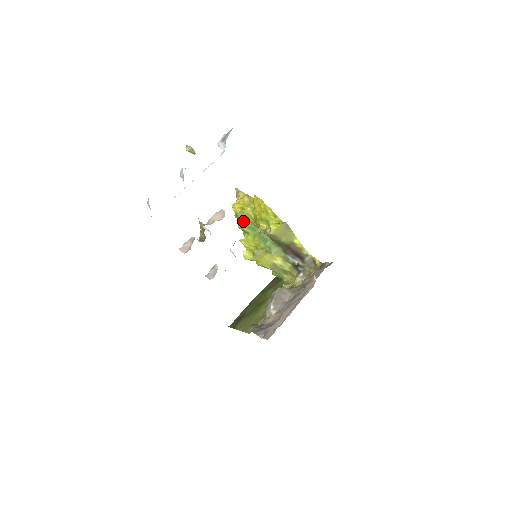
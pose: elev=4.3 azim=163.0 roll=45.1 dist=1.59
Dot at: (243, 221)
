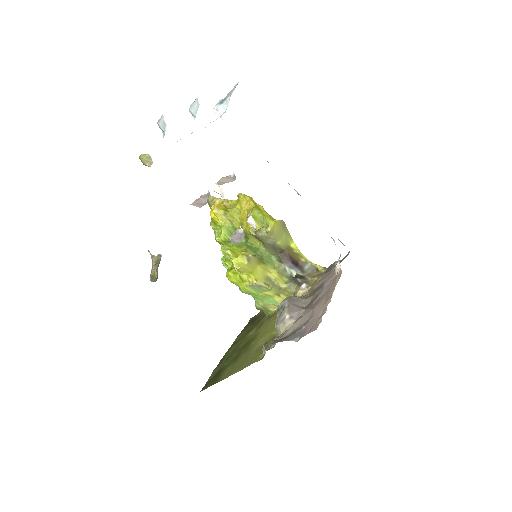
Dot at: (226, 227)
